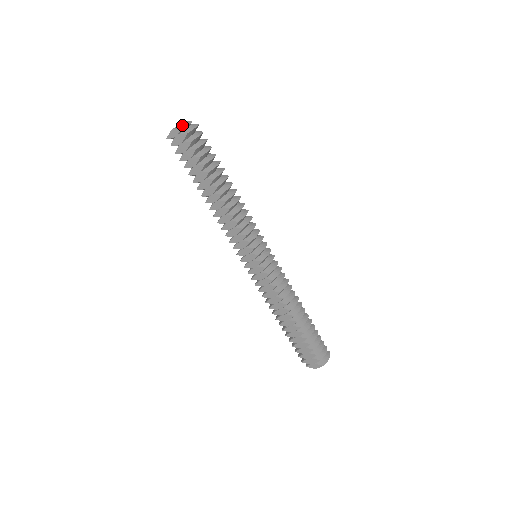
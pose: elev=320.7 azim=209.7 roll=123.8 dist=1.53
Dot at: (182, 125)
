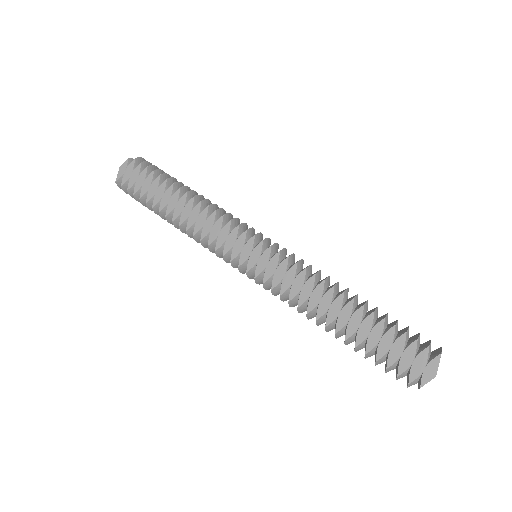
Dot at: occluded
